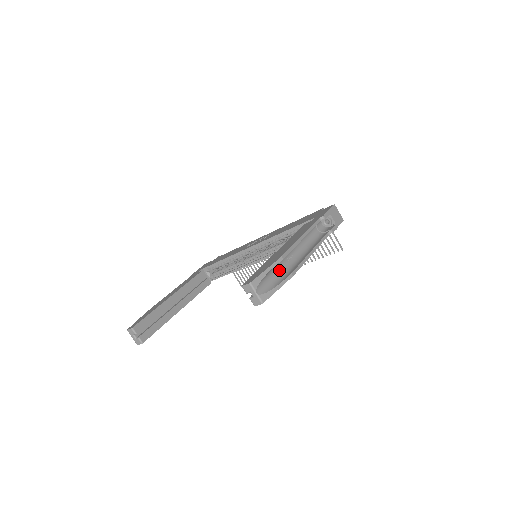
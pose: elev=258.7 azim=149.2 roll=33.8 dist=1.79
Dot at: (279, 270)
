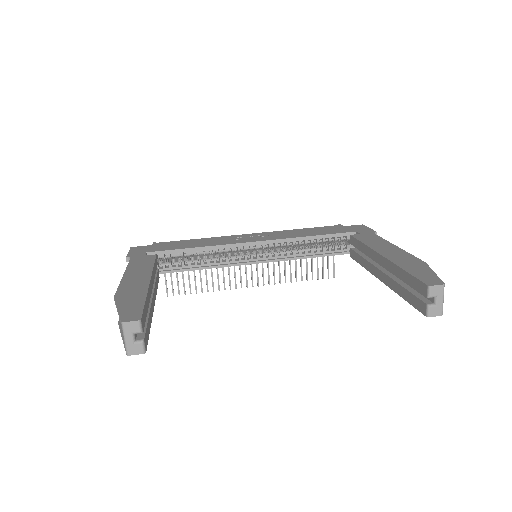
Dot at: occluded
